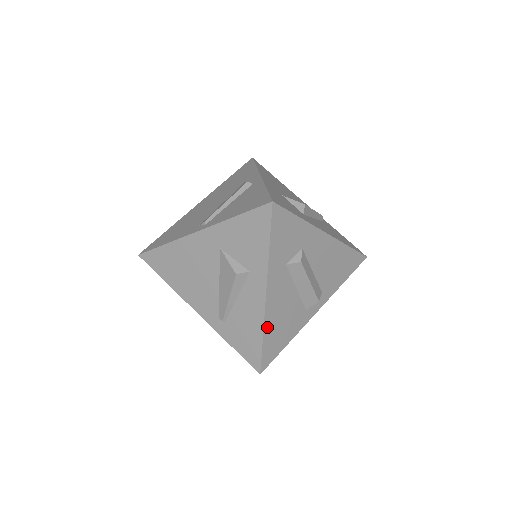
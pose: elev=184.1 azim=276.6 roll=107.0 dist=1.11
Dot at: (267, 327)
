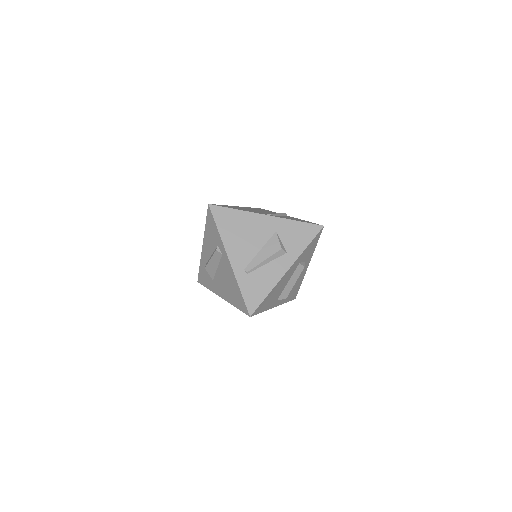
Dot at: (273, 289)
